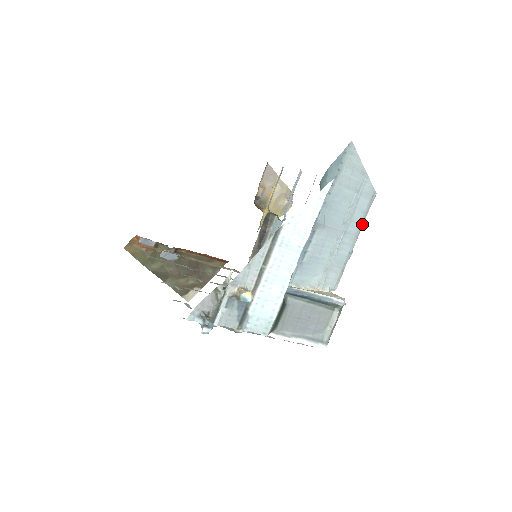
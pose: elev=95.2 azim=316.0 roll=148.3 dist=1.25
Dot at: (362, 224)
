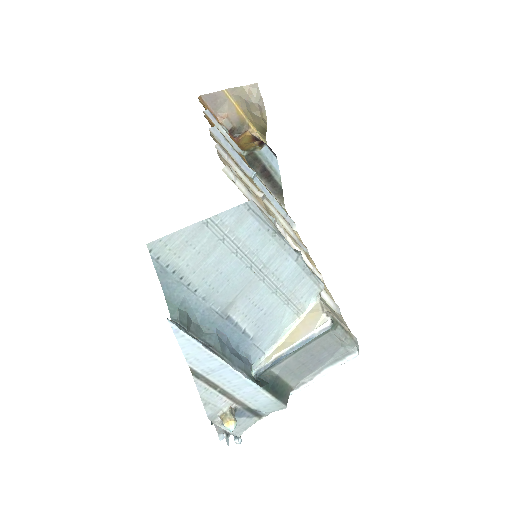
Dot at: (275, 233)
